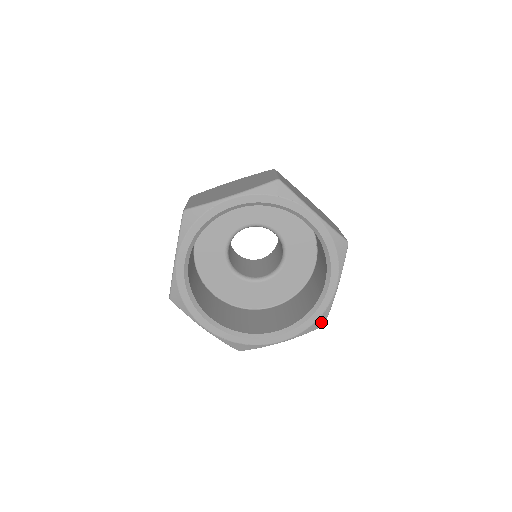
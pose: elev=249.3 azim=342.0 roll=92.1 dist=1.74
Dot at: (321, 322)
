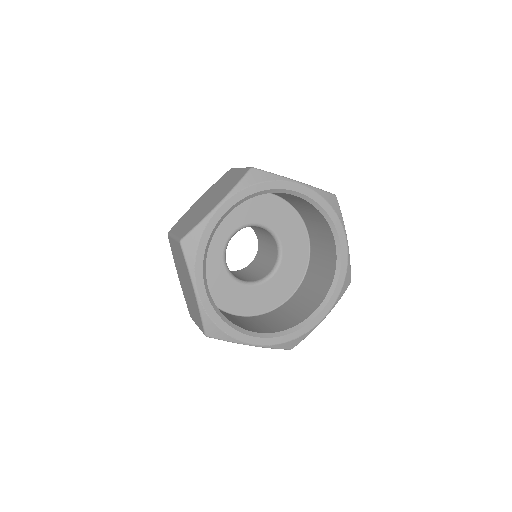
Dot at: (294, 344)
